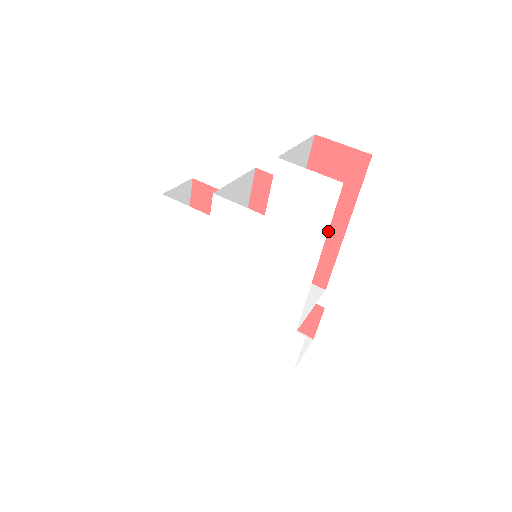
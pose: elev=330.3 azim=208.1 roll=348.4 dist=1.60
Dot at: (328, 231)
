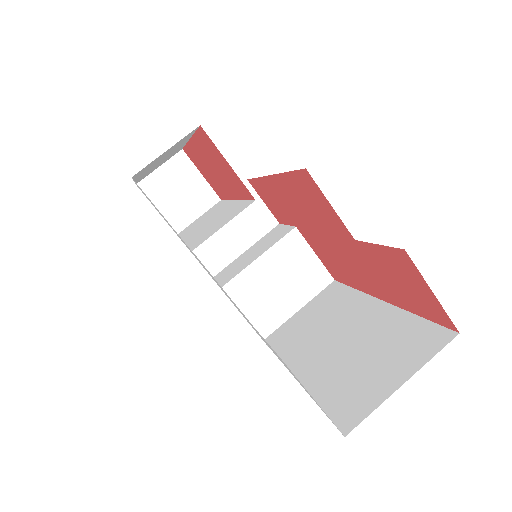
Dot at: (362, 279)
